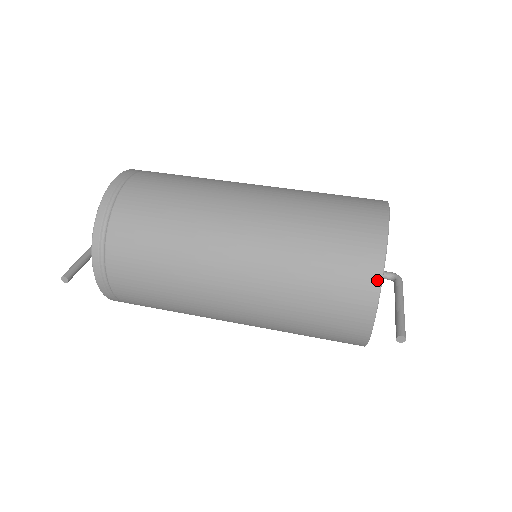
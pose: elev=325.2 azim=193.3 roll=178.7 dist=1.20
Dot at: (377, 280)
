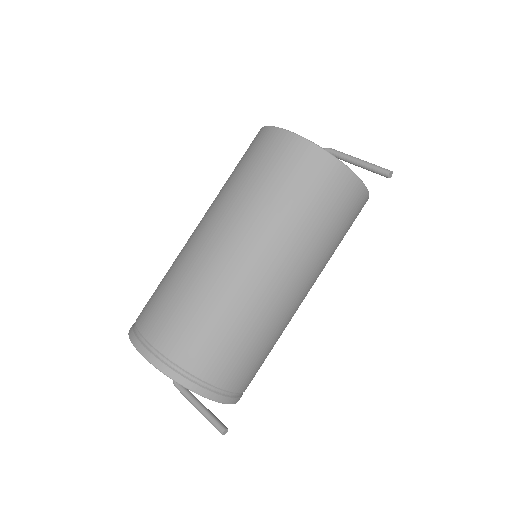
Dot at: (346, 170)
